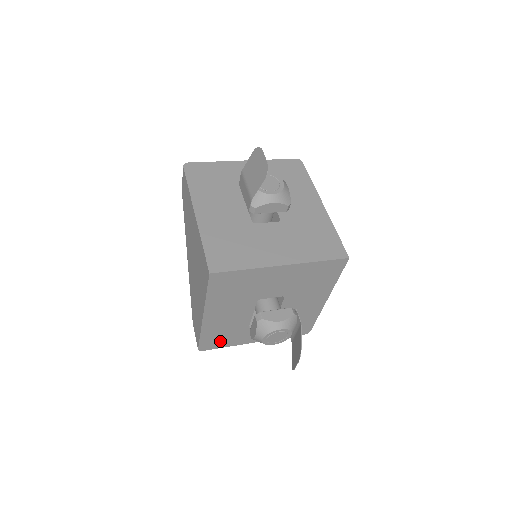
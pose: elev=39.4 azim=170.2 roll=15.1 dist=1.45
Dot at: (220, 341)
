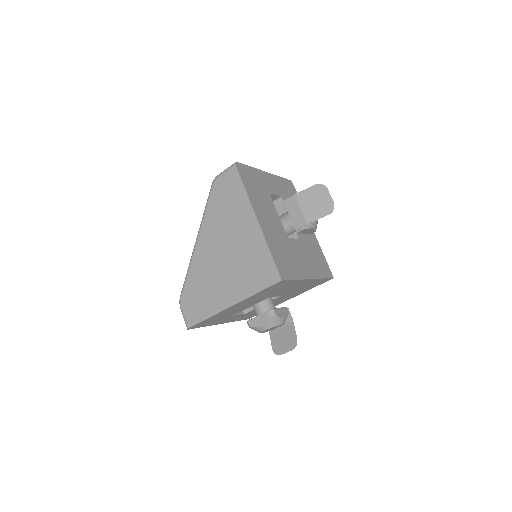
Dot at: (207, 323)
